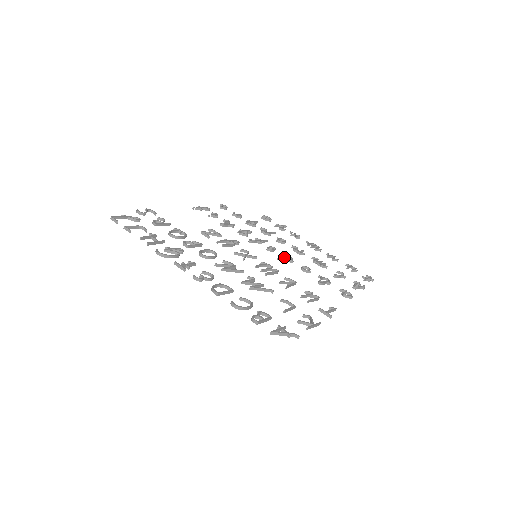
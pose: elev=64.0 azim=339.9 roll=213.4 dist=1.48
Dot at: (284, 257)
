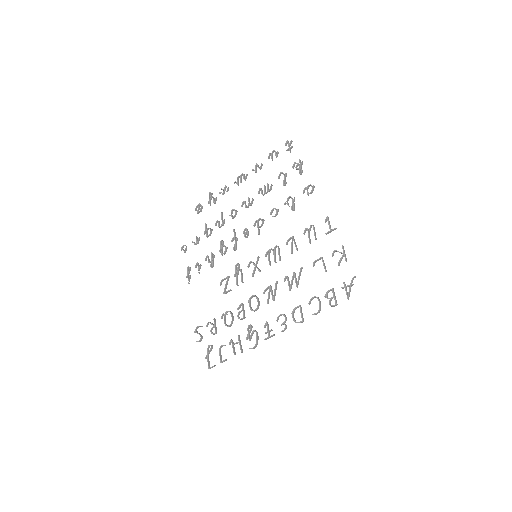
Dot at: (258, 227)
